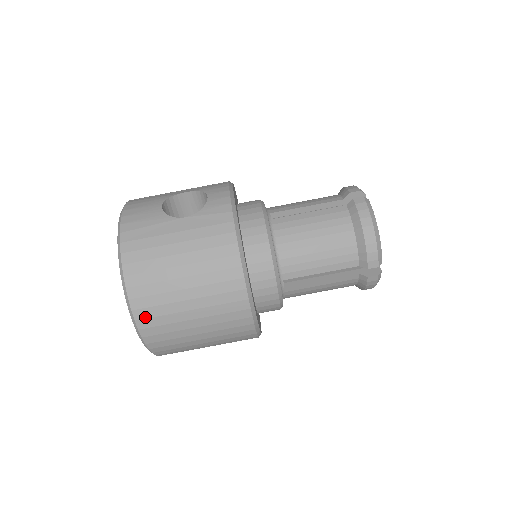
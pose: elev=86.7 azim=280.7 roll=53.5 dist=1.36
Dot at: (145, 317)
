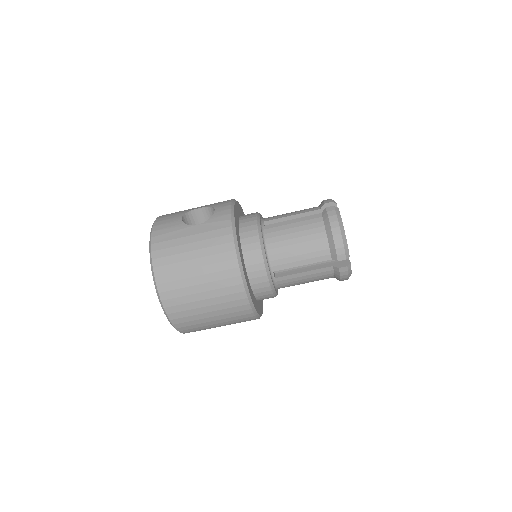
Dot at: (168, 298)
